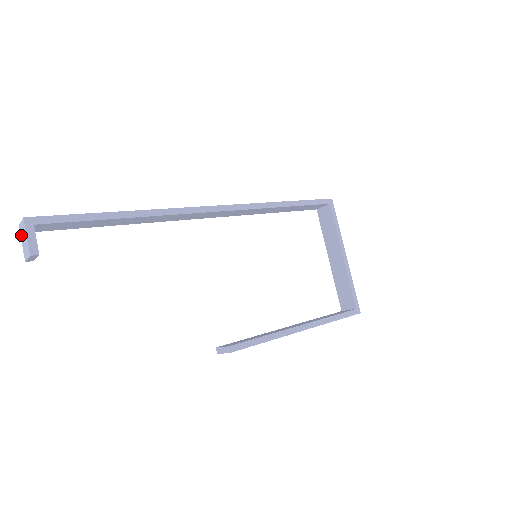
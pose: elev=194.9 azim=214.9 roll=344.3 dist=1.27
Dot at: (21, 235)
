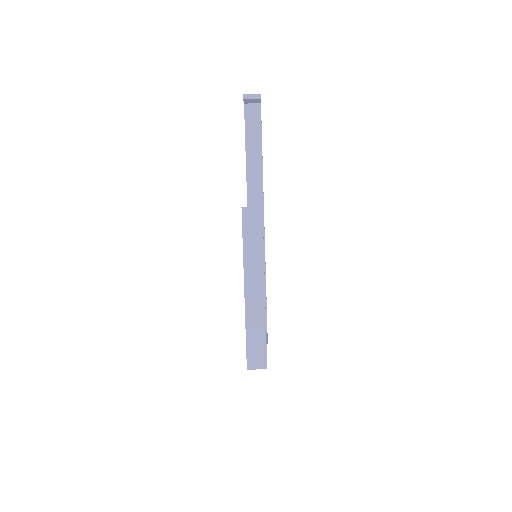
Dot at: occluded
